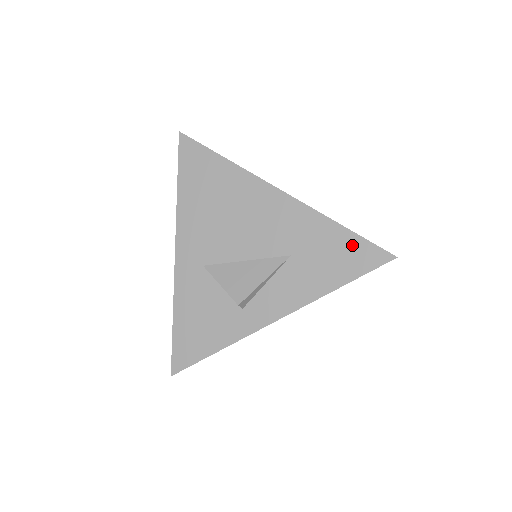
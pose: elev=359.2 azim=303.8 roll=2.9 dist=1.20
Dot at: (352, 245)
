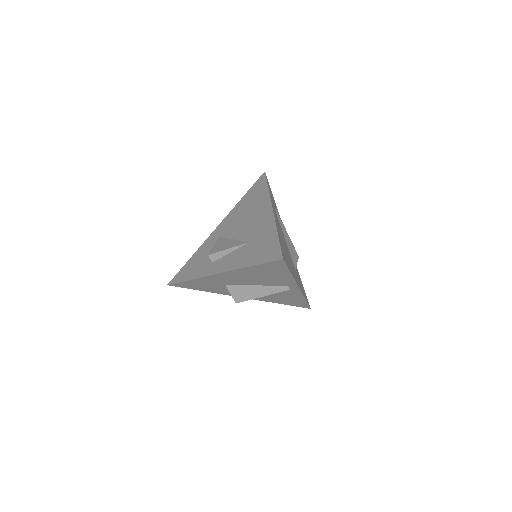
Dot at: (273, 245)
